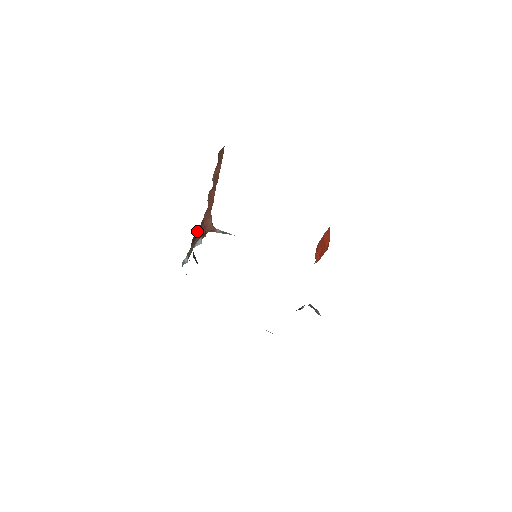
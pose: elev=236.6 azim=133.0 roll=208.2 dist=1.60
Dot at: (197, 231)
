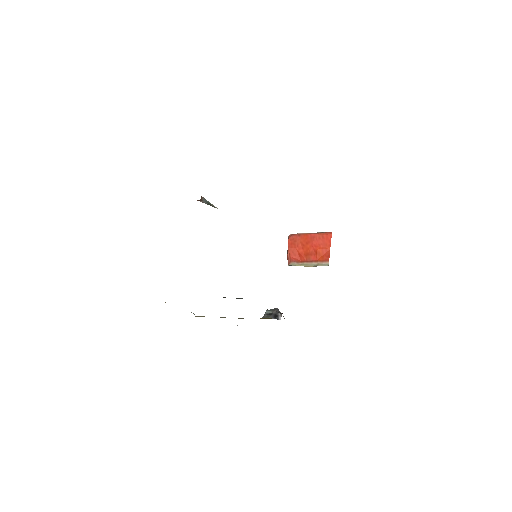
Dot at: occluded
